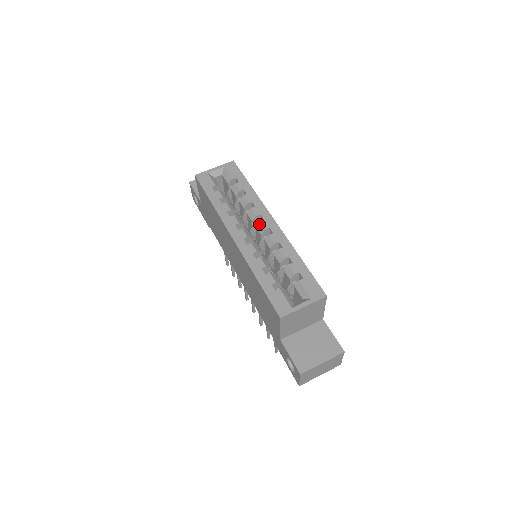
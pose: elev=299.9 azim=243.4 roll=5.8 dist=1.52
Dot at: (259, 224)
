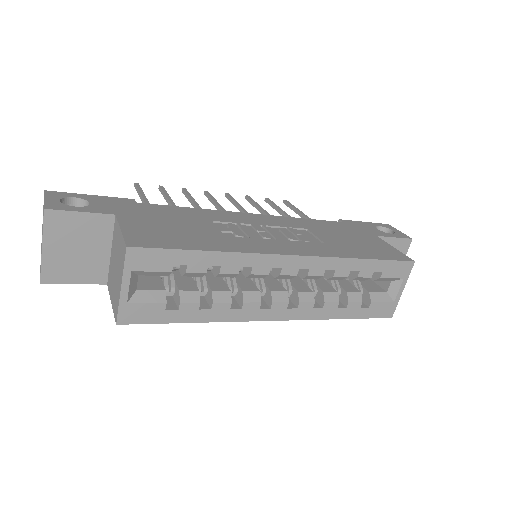
Dot at: (281, 277)
